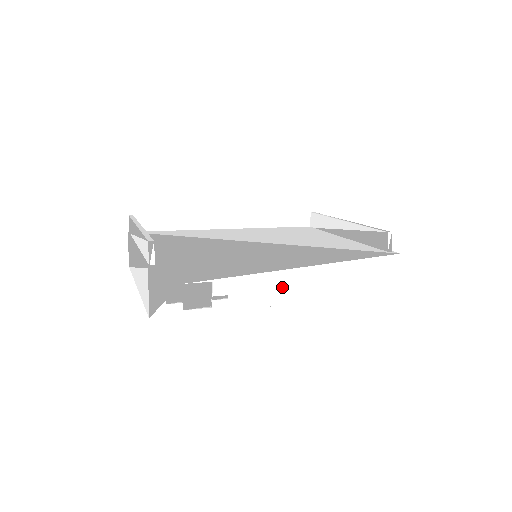
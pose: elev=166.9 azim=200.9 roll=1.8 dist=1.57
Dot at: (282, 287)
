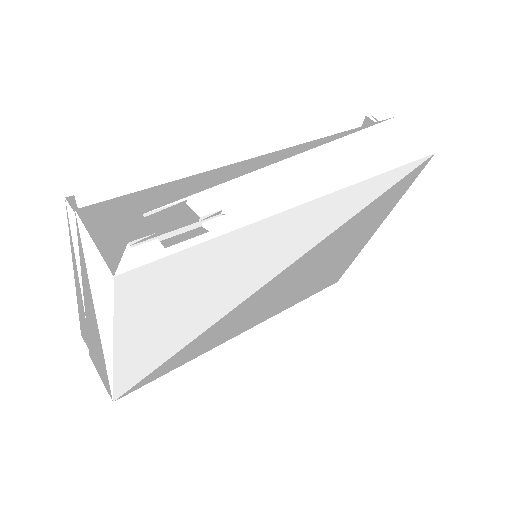
Dot at: (290, 182)
